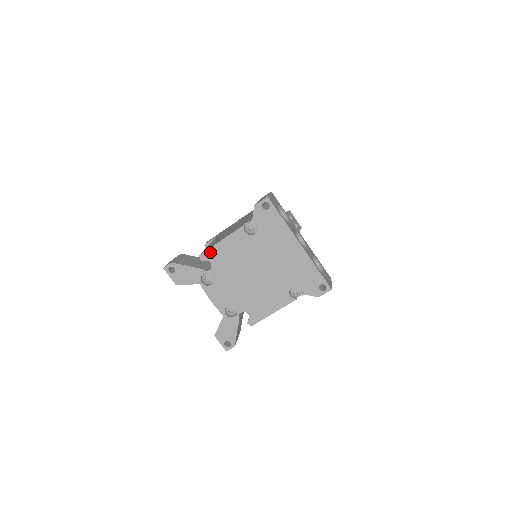
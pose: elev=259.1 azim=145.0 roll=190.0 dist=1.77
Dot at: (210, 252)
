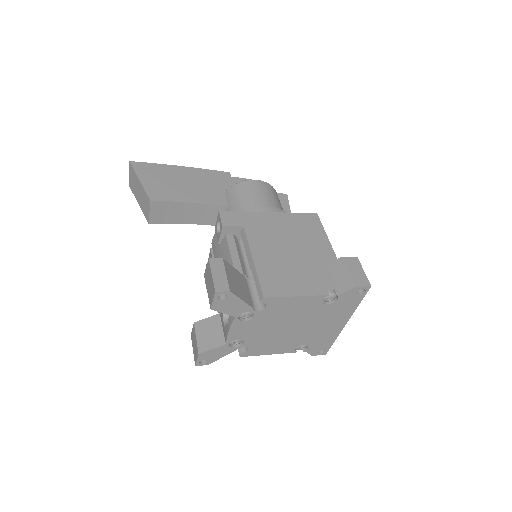
Dot at: (277, 300)
